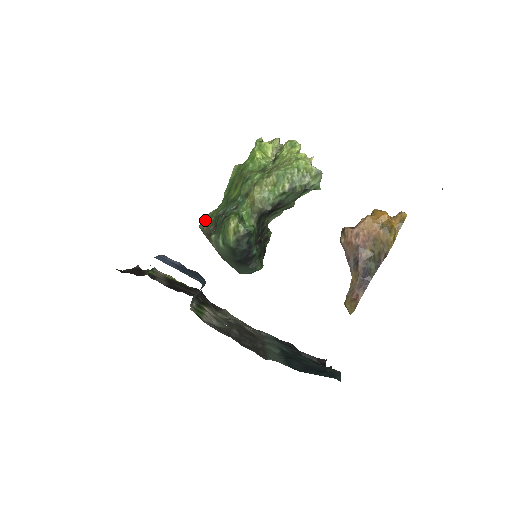
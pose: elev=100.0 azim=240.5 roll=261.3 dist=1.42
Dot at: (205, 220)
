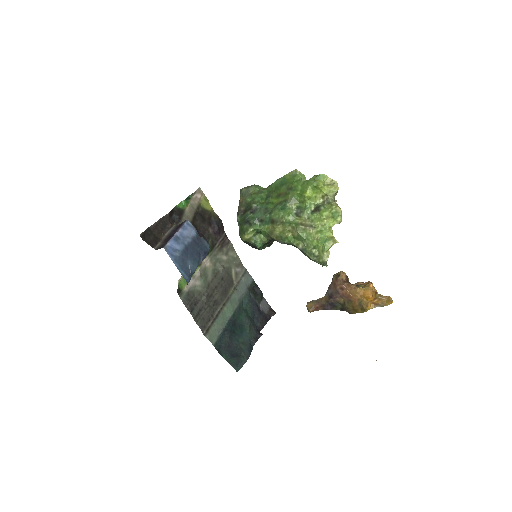
Dot at: (245, 193)
